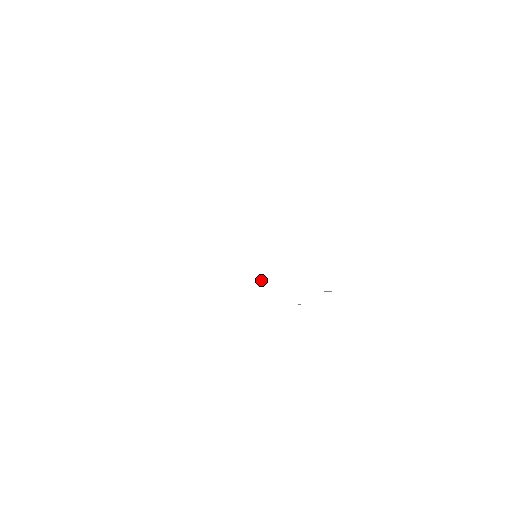
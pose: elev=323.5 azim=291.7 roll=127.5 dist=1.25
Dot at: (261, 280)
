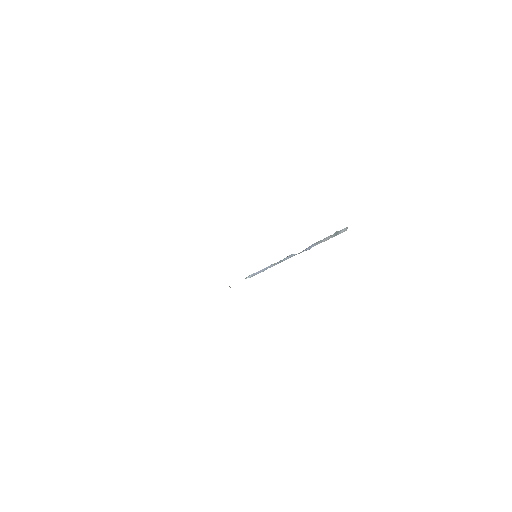
Dot at: (272, 264)
